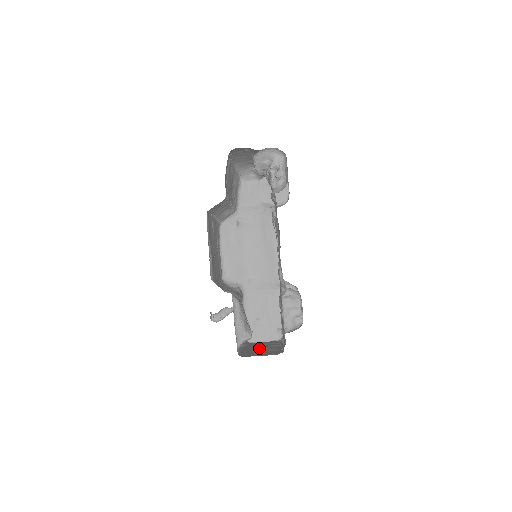
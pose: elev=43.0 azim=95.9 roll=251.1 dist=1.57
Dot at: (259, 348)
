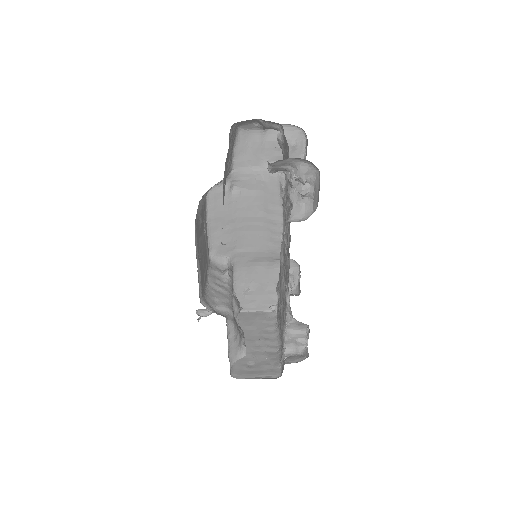
Dot at: (251, 339)
